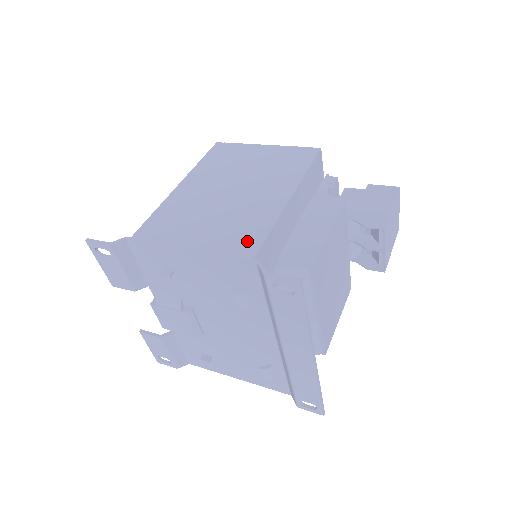
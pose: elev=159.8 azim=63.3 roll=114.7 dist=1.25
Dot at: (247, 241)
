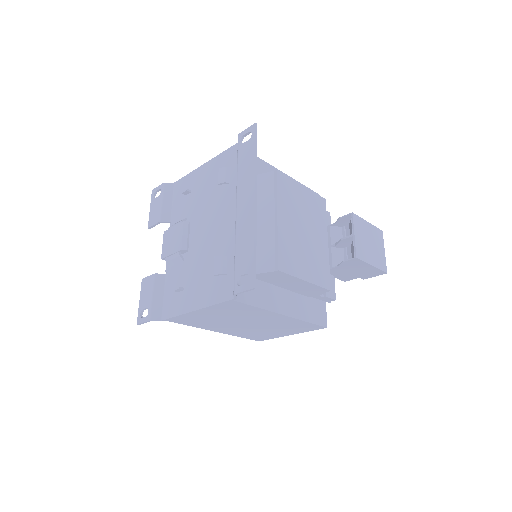
Dot at: occluded
